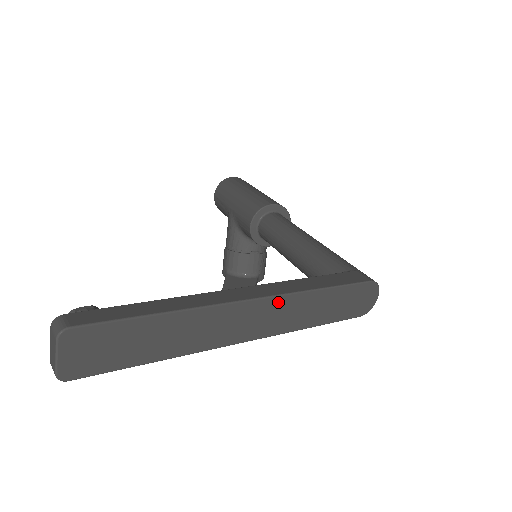
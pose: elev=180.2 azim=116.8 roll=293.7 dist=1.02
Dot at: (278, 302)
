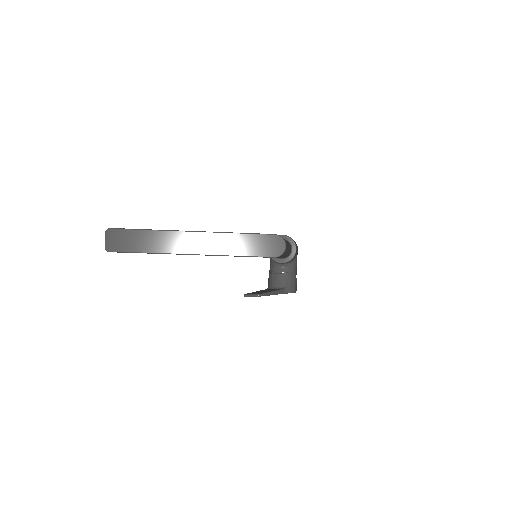
Dot at: (208, 235)
